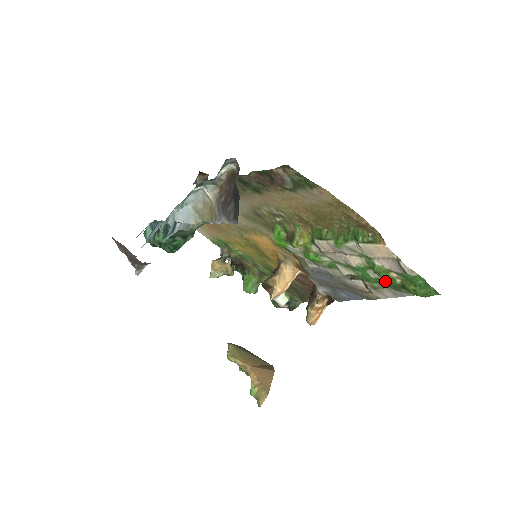
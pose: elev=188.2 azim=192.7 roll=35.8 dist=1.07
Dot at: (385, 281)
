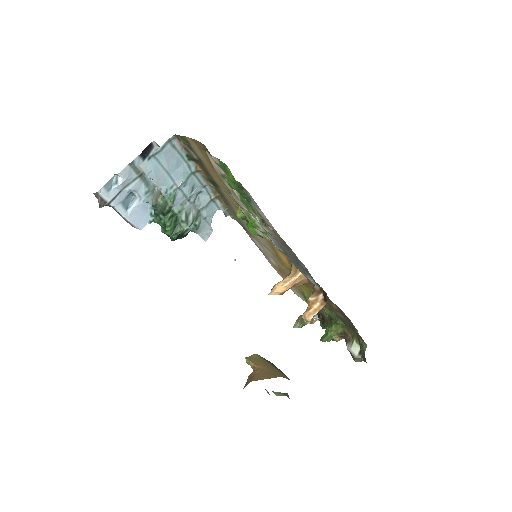
Dot at: (239, 192)
